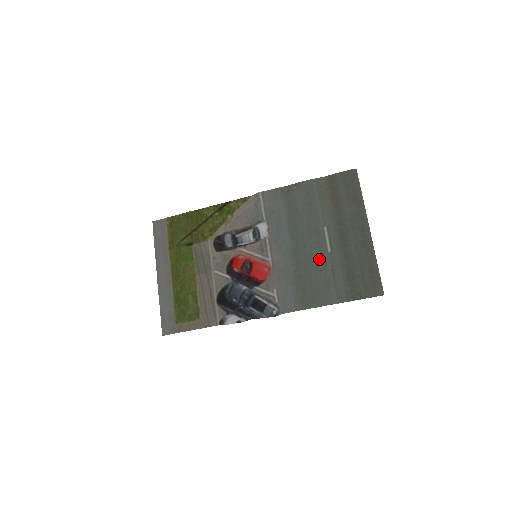
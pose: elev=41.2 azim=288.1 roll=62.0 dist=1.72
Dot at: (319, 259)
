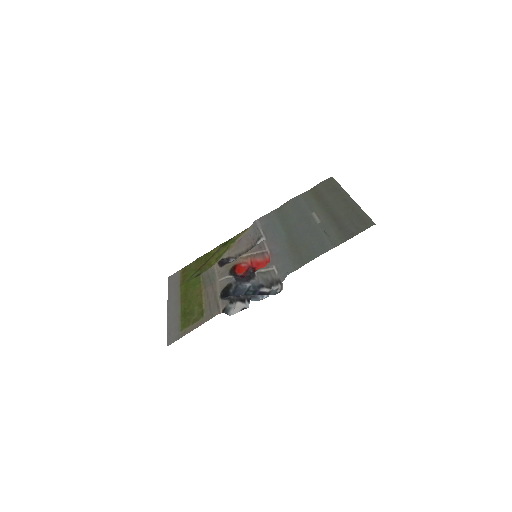
Dot at: (311, 230)
